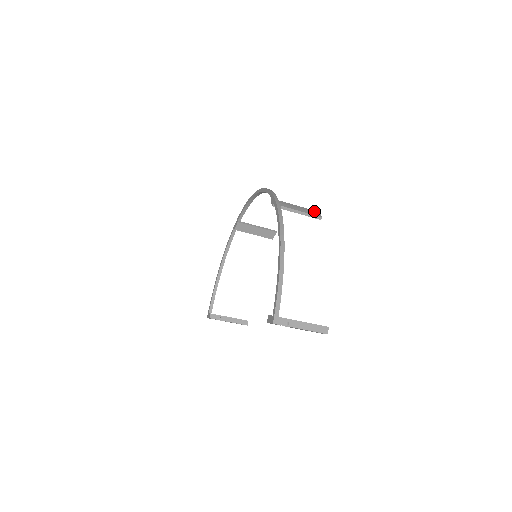
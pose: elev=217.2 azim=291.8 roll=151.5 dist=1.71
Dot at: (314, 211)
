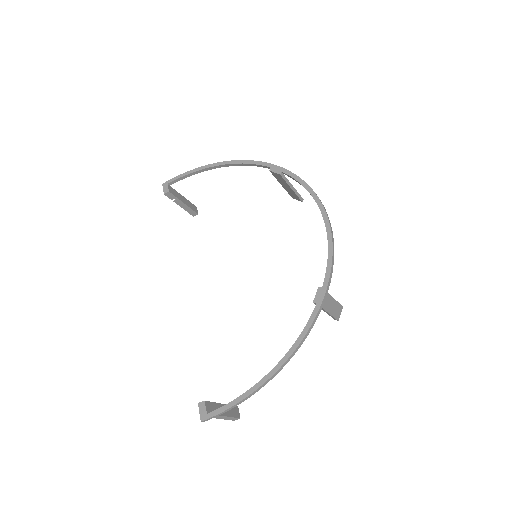
Dot at: (340, 307)
